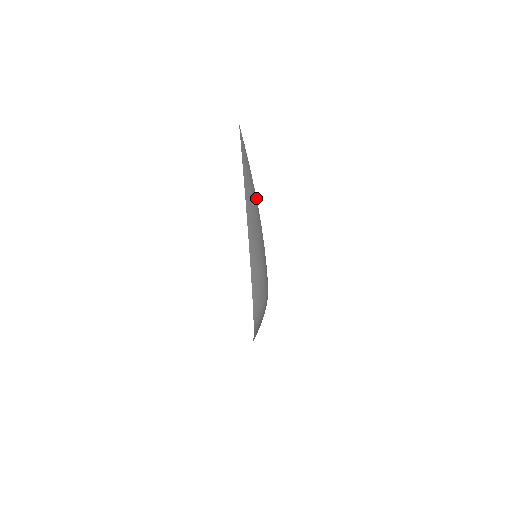
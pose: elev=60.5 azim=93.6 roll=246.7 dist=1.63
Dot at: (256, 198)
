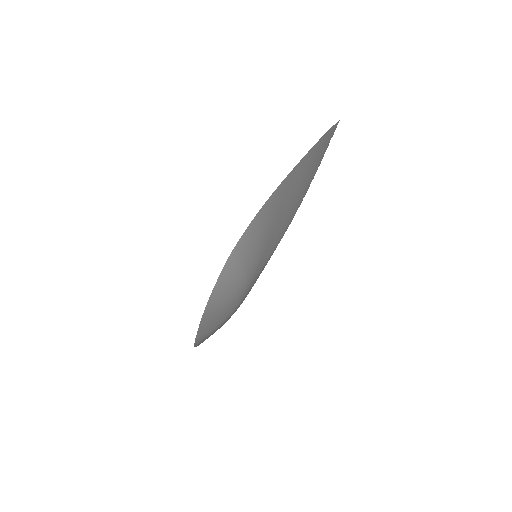
Dot at: occluded
